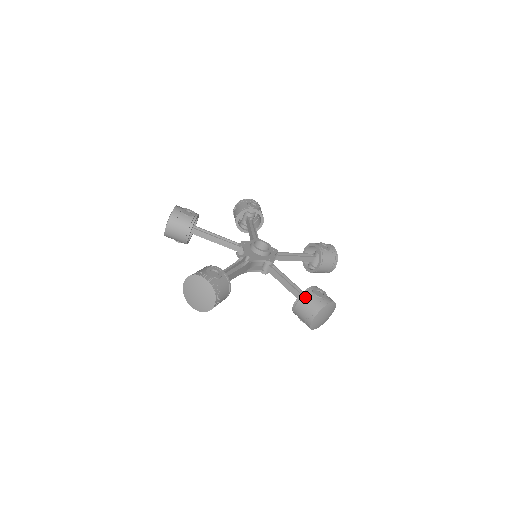
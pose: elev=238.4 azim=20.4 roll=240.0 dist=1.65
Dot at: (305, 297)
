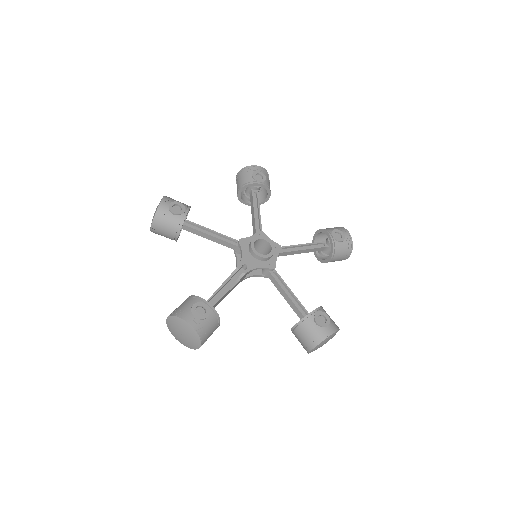
Dot at: (305, 324)
